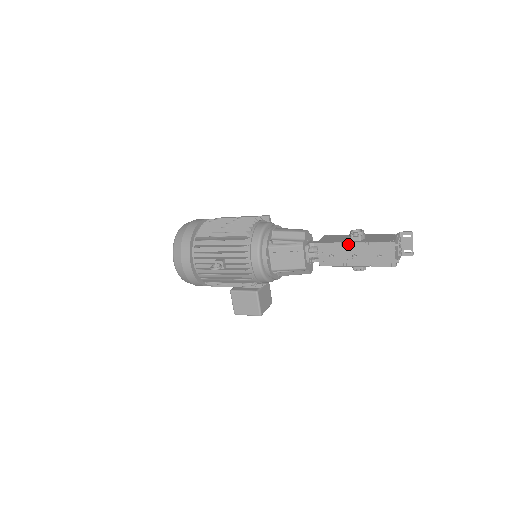
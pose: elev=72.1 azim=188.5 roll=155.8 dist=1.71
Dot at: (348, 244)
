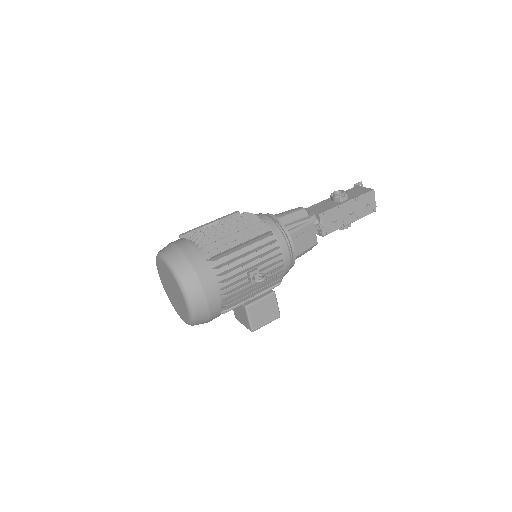
Dot at: (343, 205)
